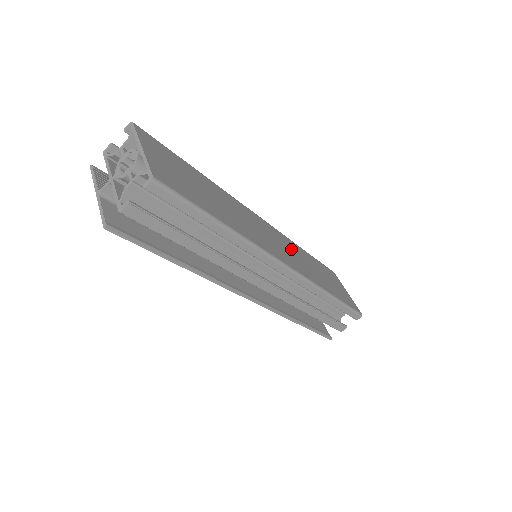
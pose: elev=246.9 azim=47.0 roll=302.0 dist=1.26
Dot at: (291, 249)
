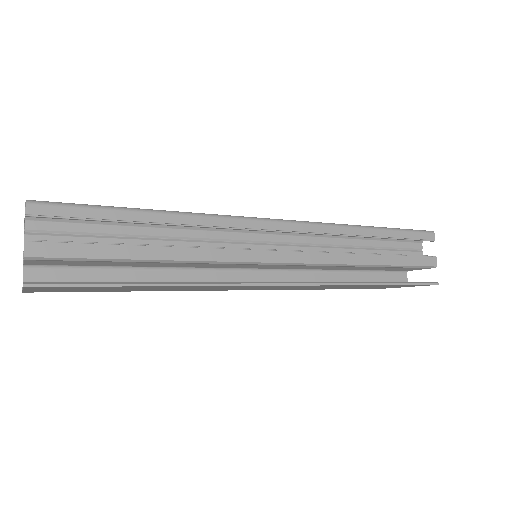
Dot at: occluded
